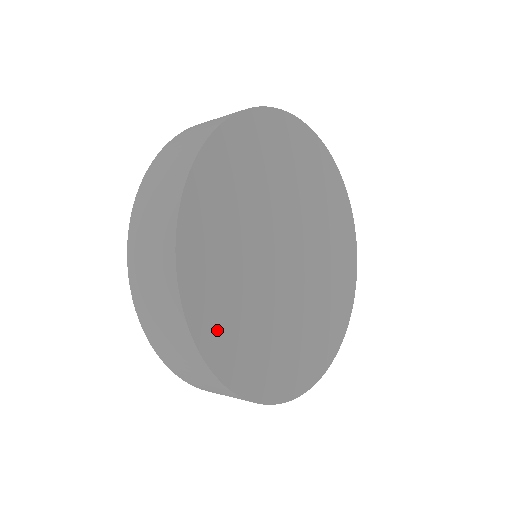
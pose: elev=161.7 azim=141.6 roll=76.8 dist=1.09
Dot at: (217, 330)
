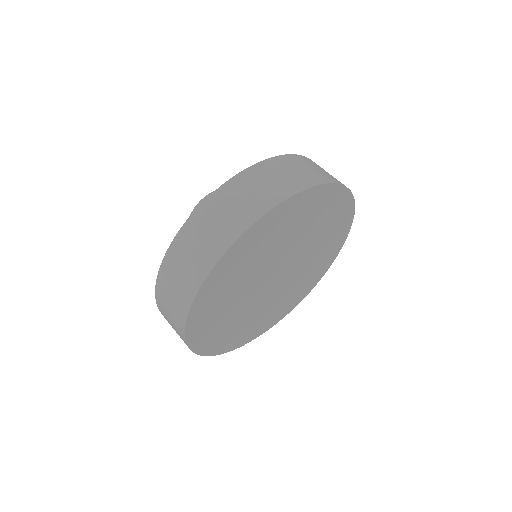
Dot at: (214, 342)
